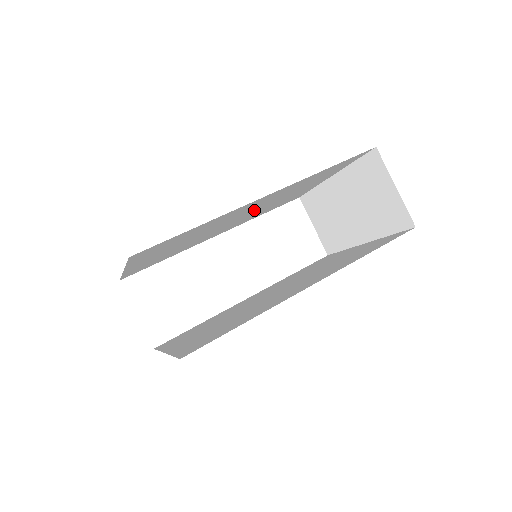
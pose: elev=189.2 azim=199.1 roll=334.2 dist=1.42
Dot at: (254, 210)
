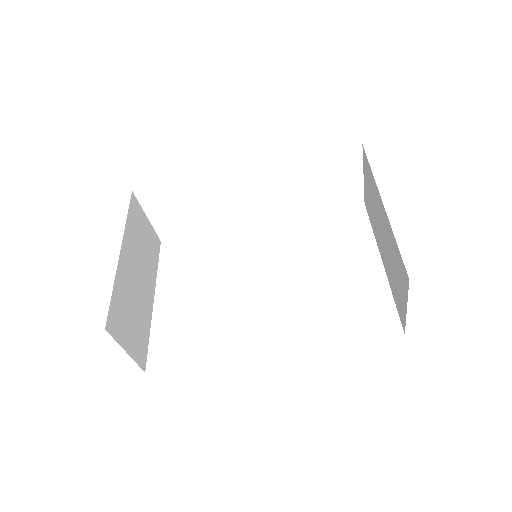
Dot at: occluded
